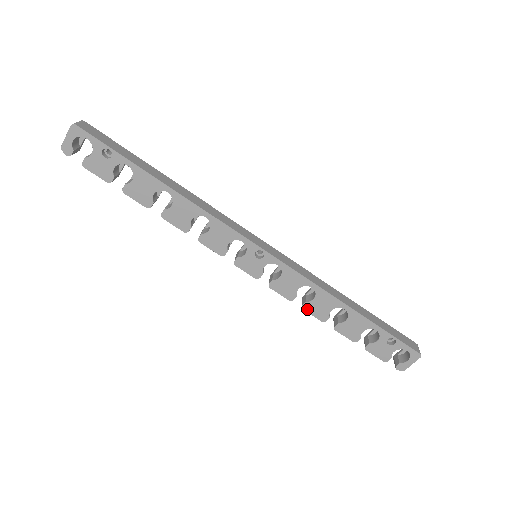
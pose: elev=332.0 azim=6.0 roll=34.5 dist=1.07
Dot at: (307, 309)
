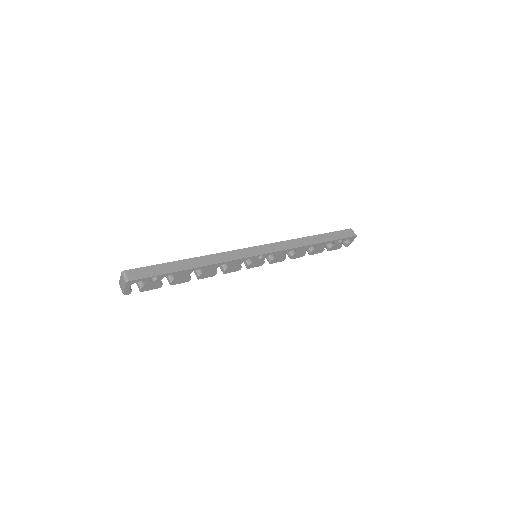
Dot at: (293, 258)
